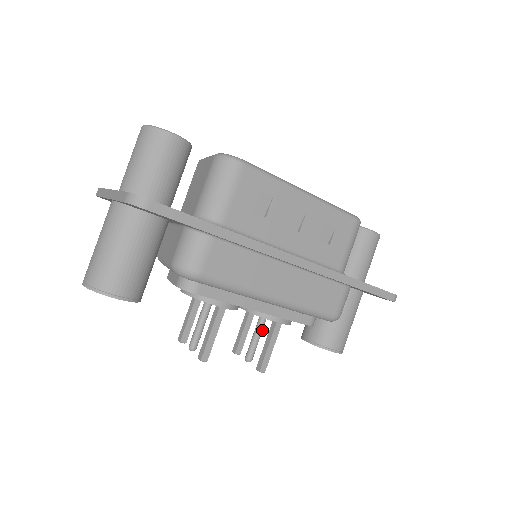
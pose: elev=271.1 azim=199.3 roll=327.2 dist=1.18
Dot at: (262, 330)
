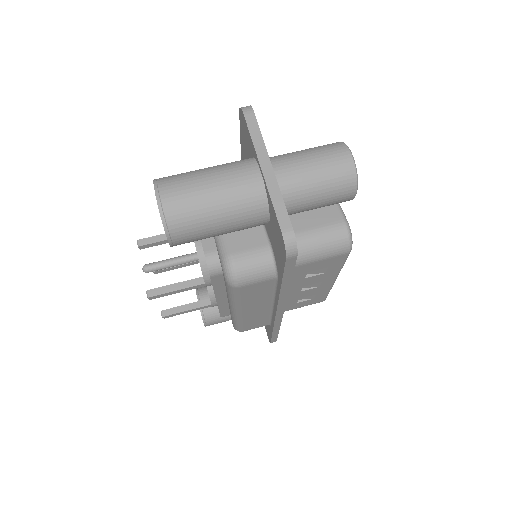
Dot at: occluded
